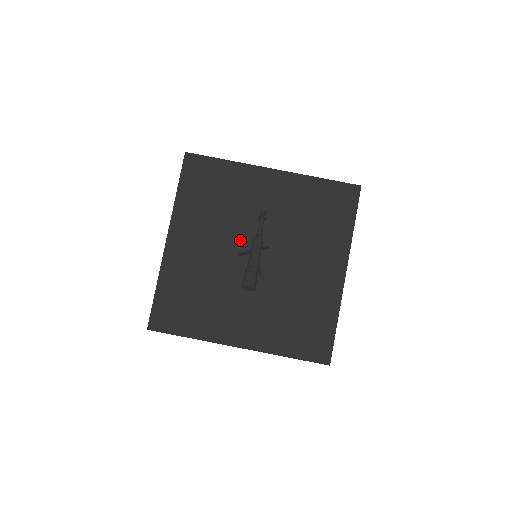
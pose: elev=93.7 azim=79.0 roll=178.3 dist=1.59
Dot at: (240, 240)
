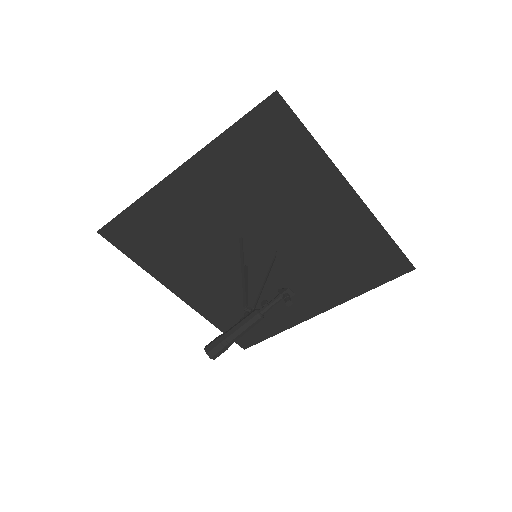
Dot at: (254, 227)
